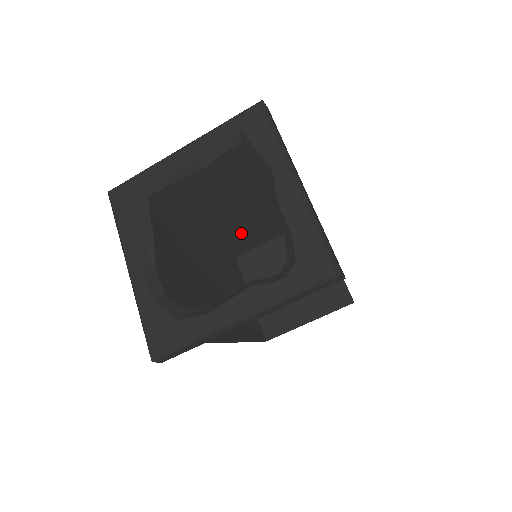
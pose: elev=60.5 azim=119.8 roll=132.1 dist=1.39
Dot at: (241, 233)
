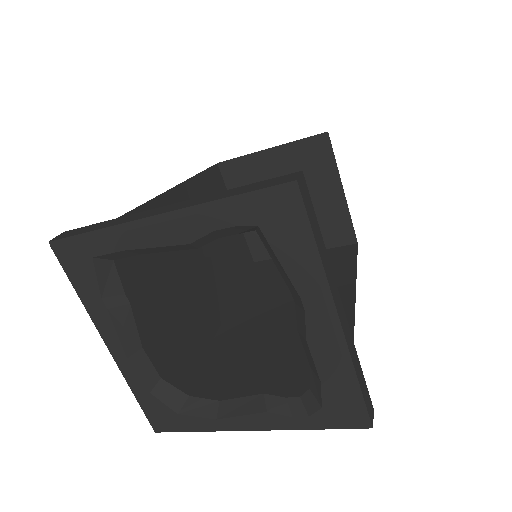
Dot at: occluded
